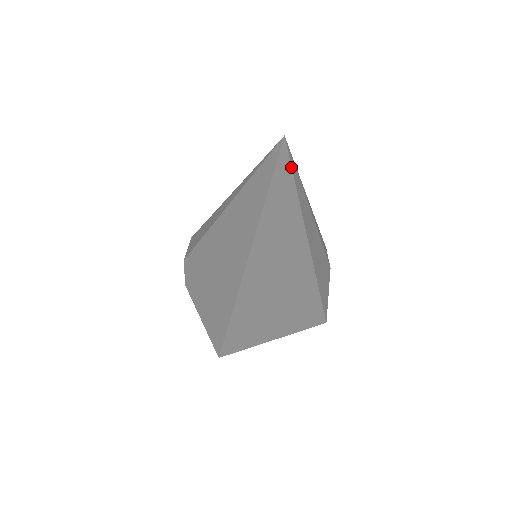
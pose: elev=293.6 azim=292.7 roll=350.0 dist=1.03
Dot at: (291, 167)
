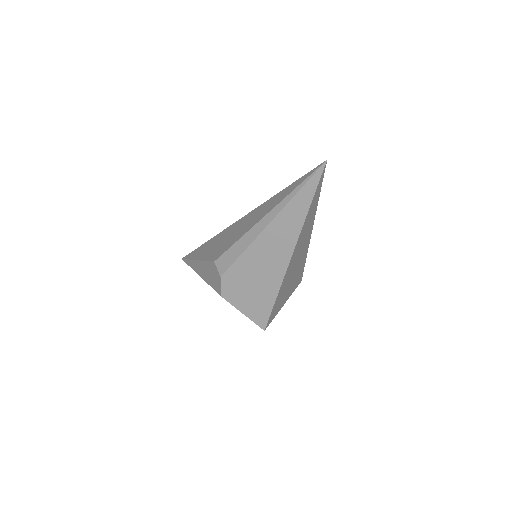
Dot at: occluded
